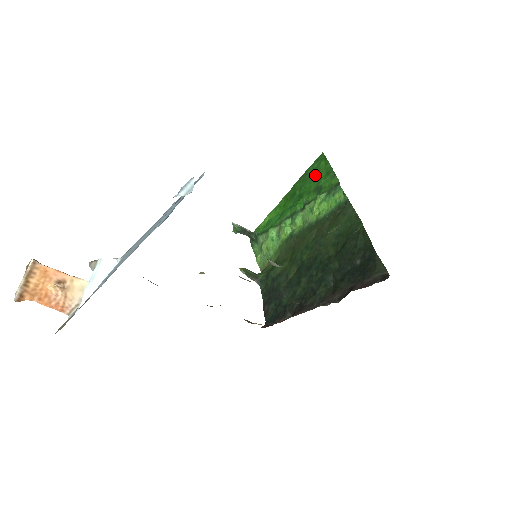
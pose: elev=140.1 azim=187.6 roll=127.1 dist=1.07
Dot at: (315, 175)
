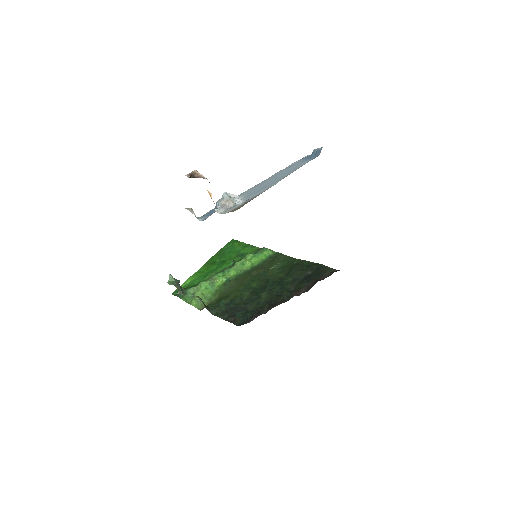
Dot at: (232, 250)
